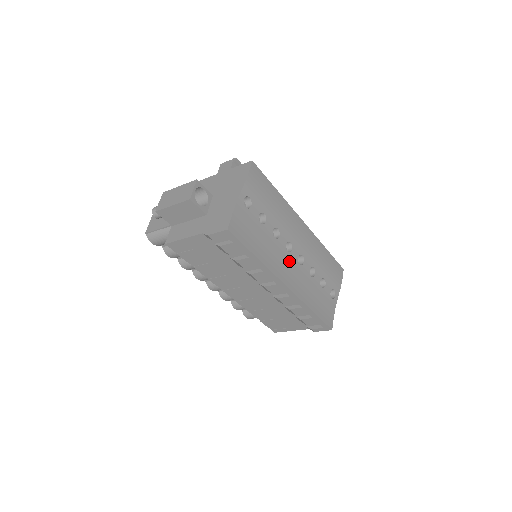
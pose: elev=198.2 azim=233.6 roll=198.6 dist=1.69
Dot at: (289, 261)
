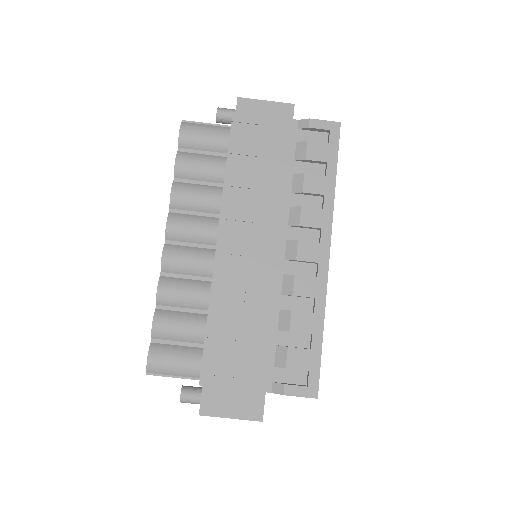
Dot at: occluded
